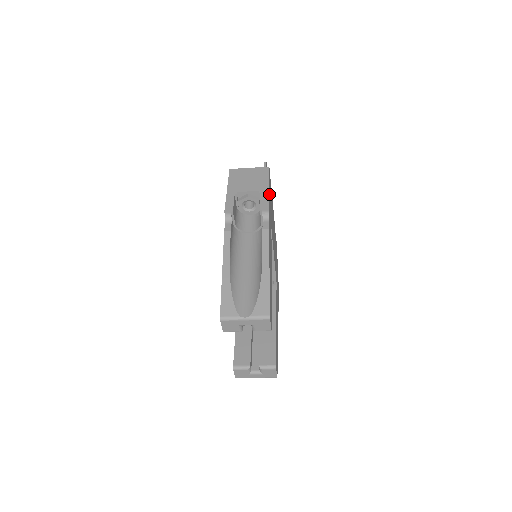
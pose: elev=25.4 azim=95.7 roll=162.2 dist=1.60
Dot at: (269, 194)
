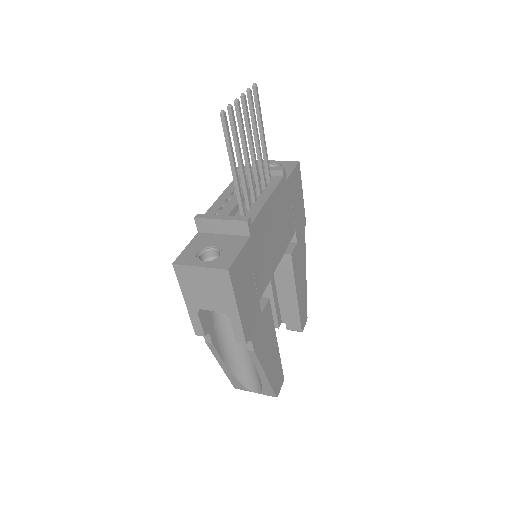
Dot at: (242, 306)
